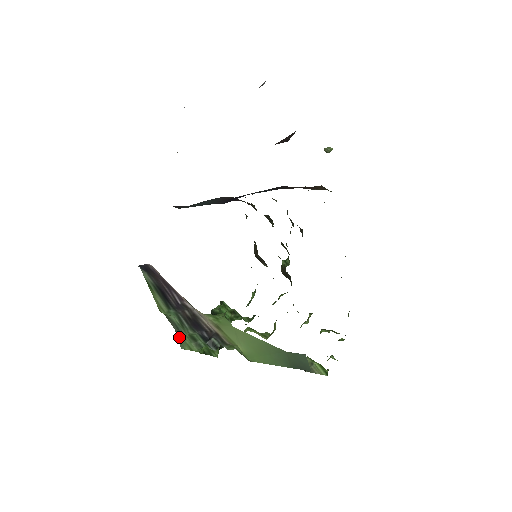
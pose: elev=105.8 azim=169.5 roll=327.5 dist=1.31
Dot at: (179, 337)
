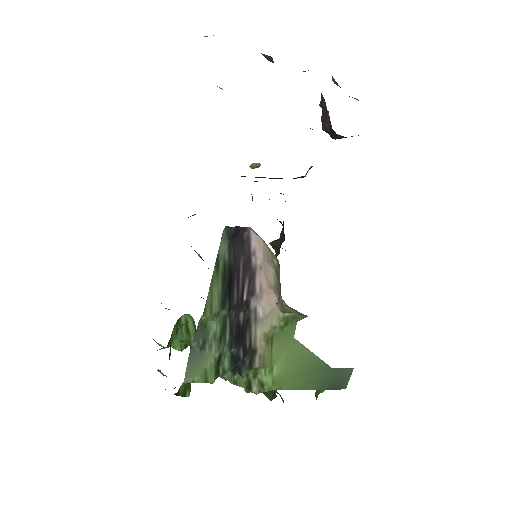
Dot at: (193, 361)
